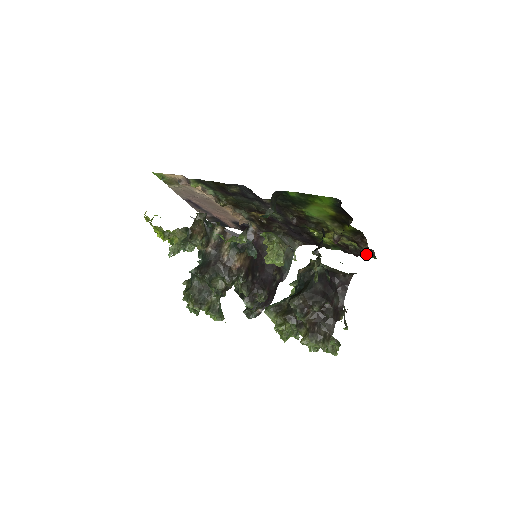
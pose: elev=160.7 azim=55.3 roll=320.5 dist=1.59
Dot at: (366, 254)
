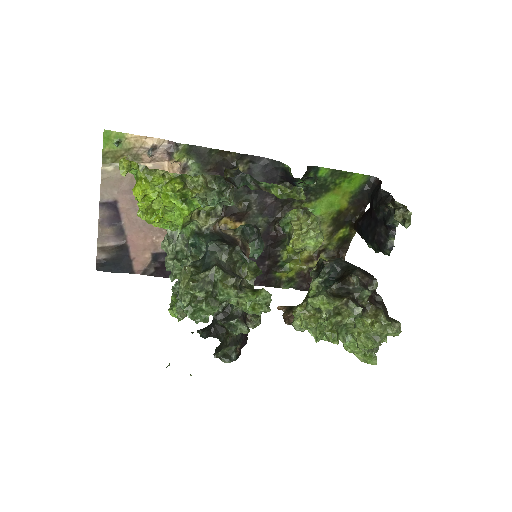
Dot at: occluded
